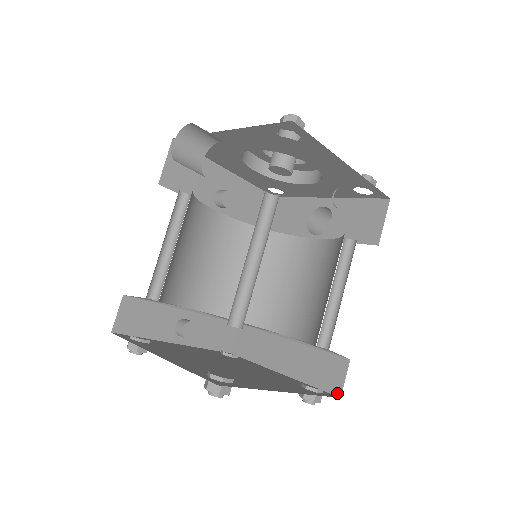
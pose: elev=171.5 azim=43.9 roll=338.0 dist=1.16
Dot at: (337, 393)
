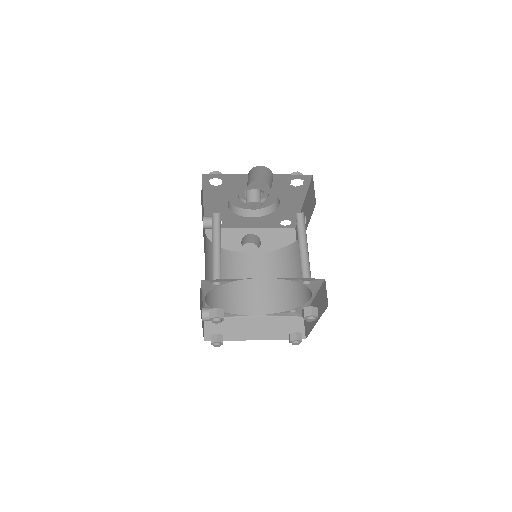
Dot at: (303, 337)
